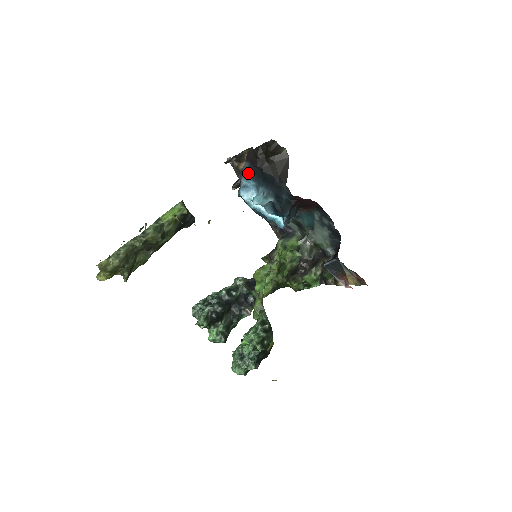
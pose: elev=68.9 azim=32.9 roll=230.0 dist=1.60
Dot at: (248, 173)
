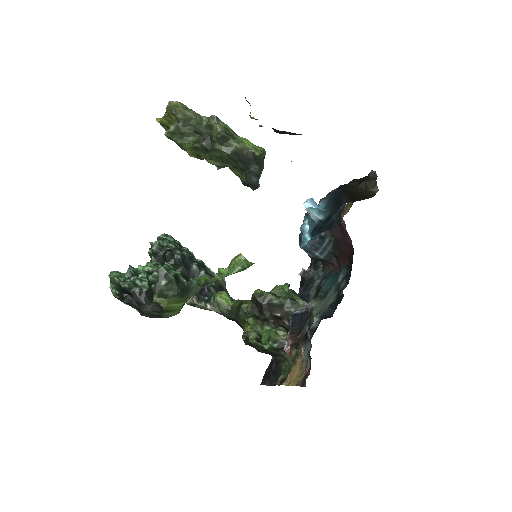
Dot at: (330, 194)
